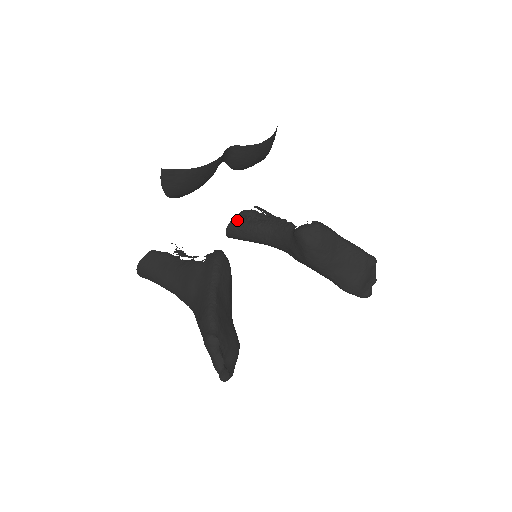
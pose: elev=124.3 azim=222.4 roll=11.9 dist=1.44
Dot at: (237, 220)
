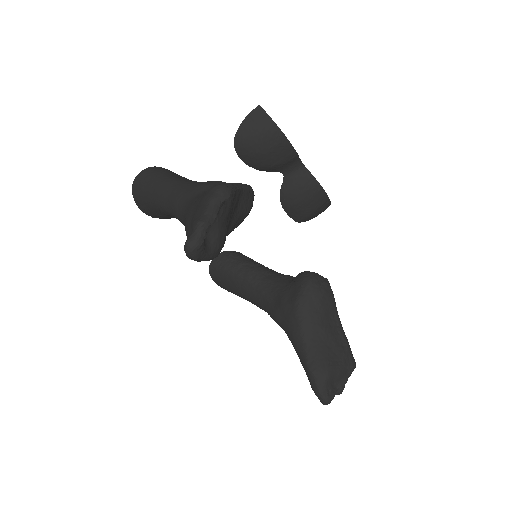
Dot at: (236, 252)
